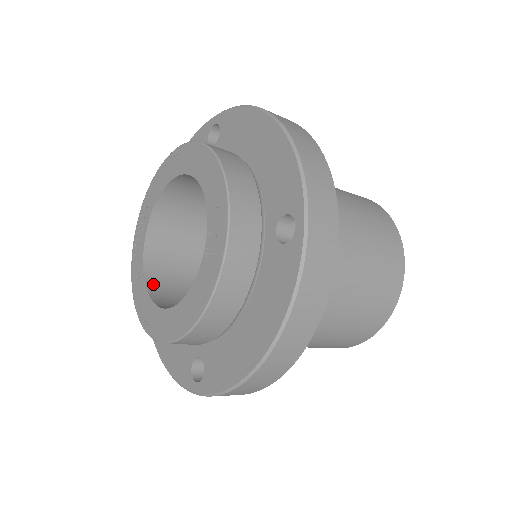
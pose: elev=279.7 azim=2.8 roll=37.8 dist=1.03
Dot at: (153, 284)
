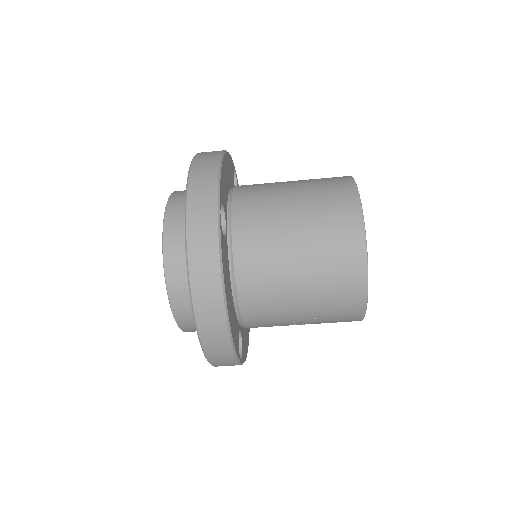
Dot at: occluded
